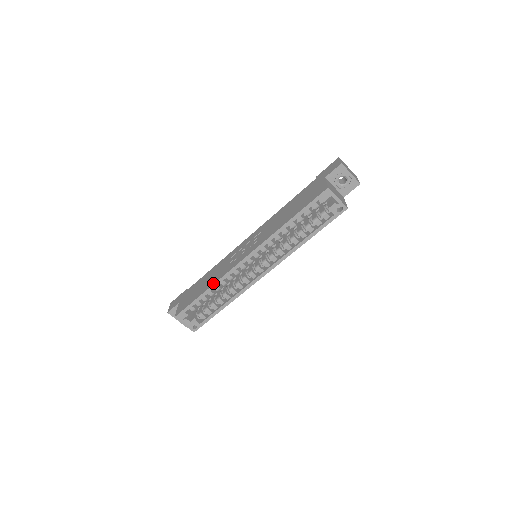
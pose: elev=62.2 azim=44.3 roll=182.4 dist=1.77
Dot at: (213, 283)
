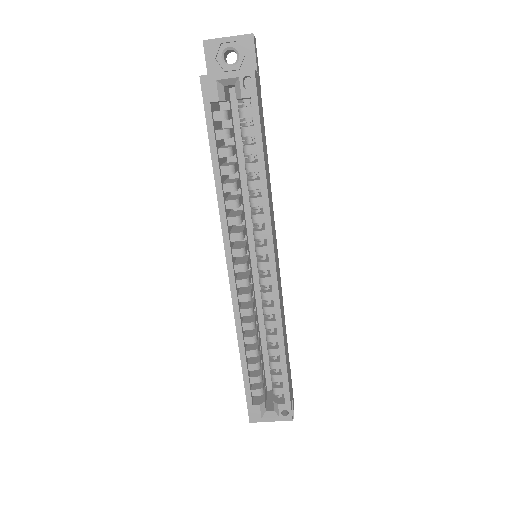
Dot at: (237, 338)
